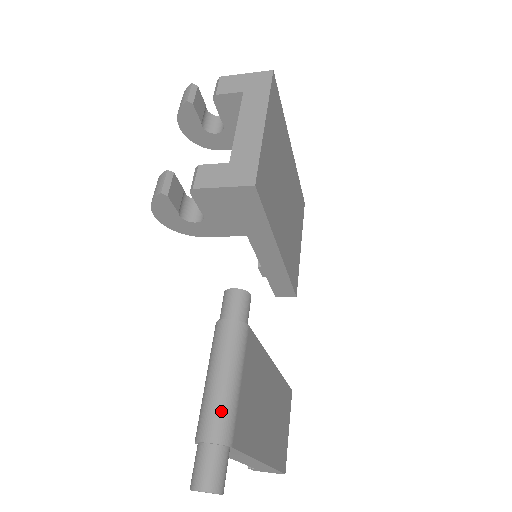
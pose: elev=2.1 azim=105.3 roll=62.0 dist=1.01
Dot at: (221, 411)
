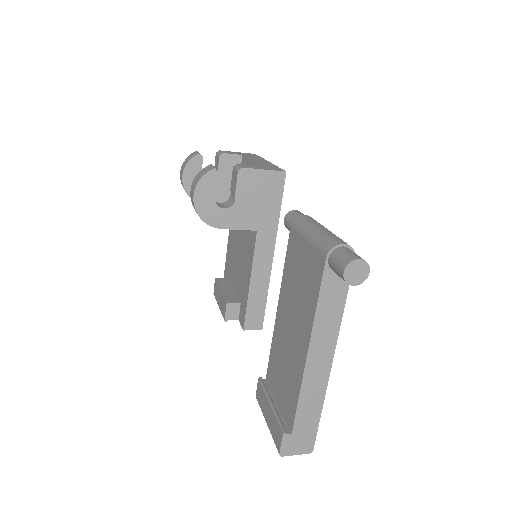
Dot at: occluded
